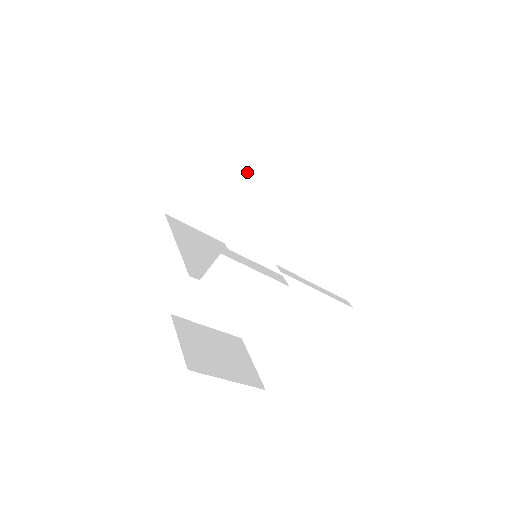
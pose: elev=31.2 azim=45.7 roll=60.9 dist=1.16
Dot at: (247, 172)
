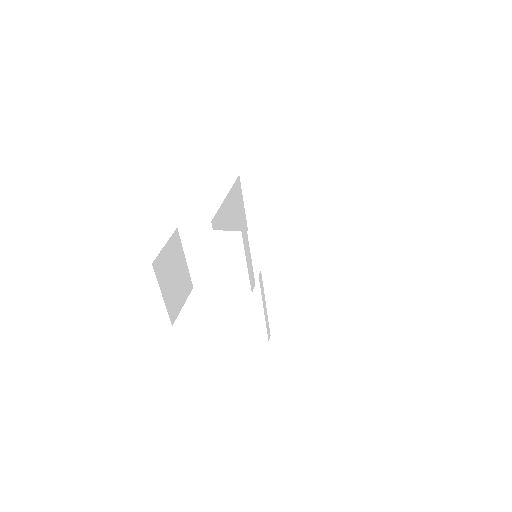
Dot at: (308, 210)
